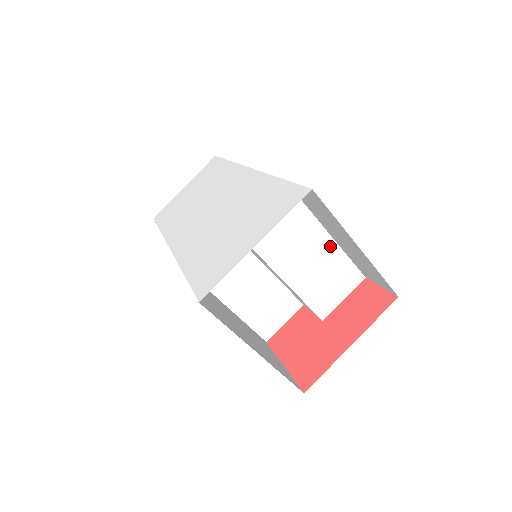
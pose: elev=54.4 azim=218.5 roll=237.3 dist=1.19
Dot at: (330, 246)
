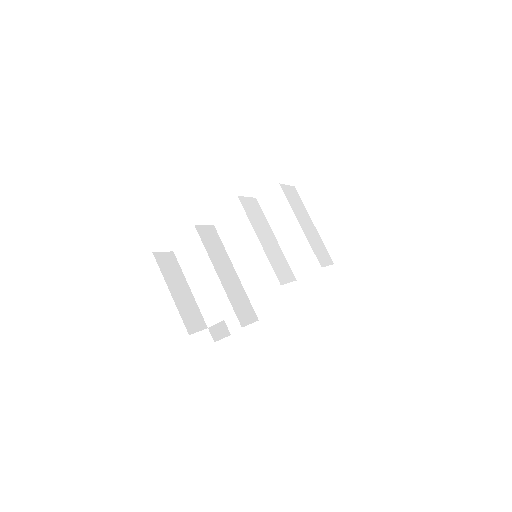
Dot at: (316, 232)
